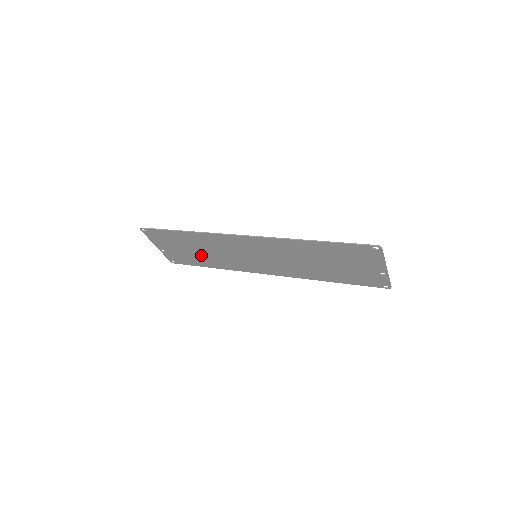
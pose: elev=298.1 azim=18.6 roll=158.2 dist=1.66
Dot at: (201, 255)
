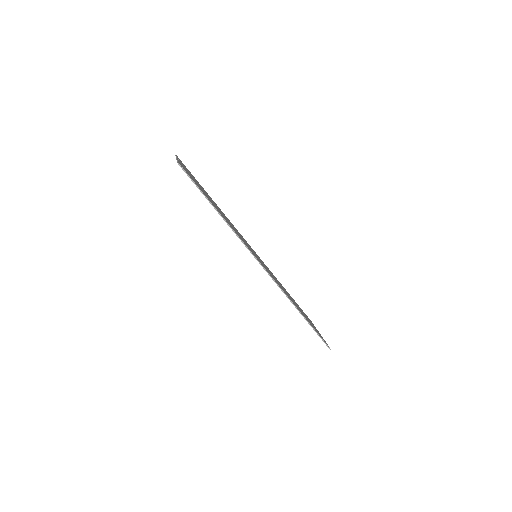
Dot at: occluded
